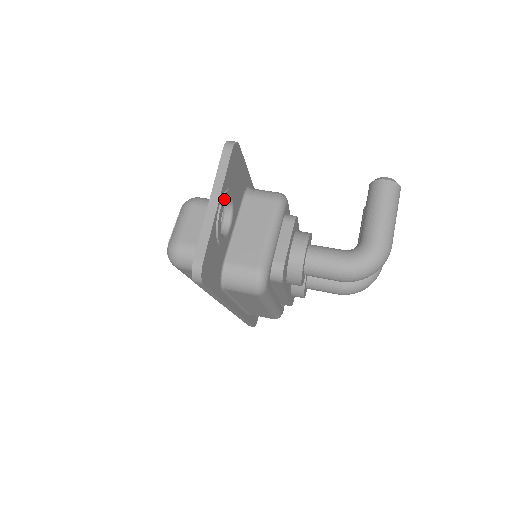
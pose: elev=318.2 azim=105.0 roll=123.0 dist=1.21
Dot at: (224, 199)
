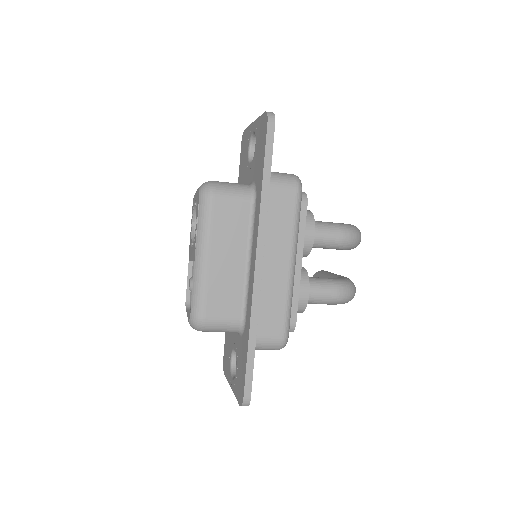
Dot at: occluded
